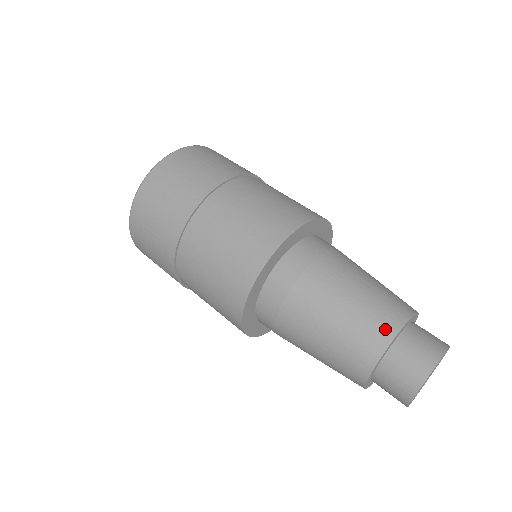
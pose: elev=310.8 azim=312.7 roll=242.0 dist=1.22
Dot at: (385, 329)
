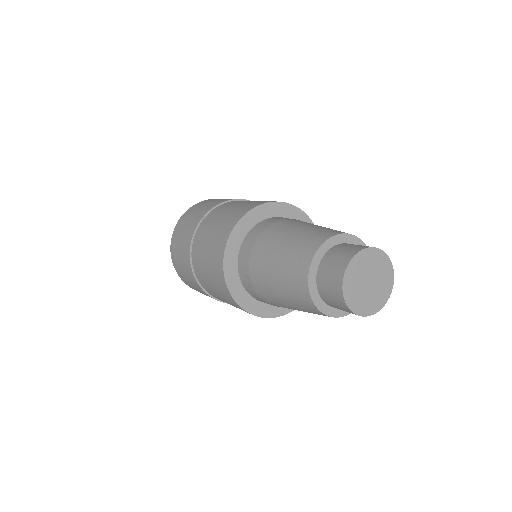
Dot at: occluded
